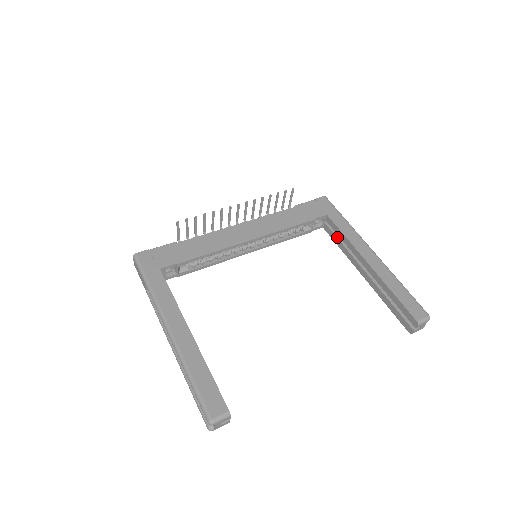
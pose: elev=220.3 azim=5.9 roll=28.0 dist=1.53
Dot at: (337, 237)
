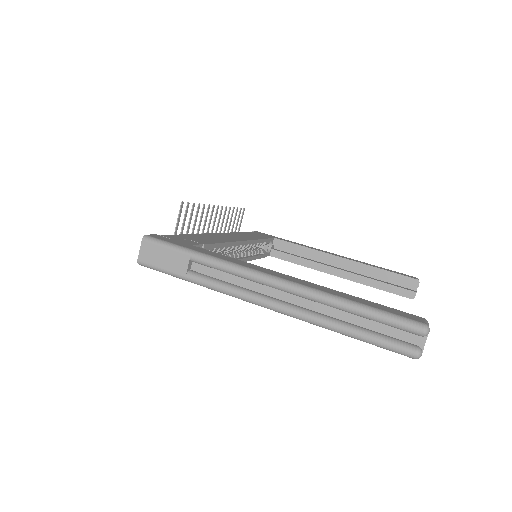
Dot at: (293, 255)
